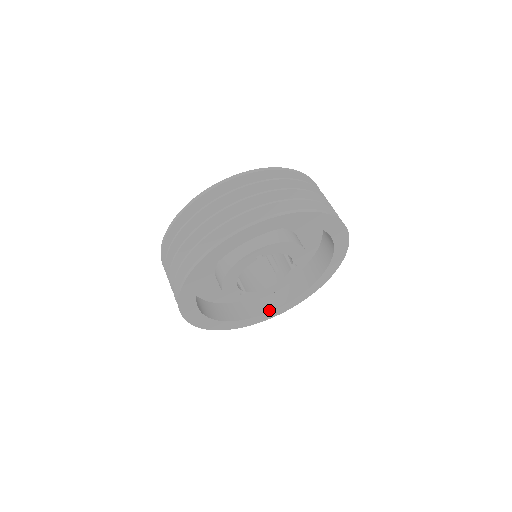
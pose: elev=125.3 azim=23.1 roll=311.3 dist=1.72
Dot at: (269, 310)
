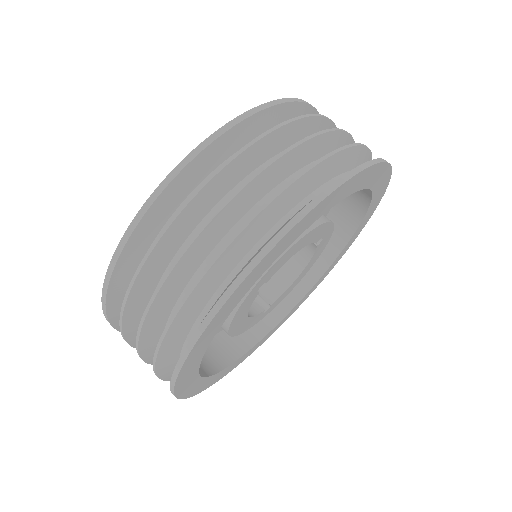
Dot at: (313, 283)
